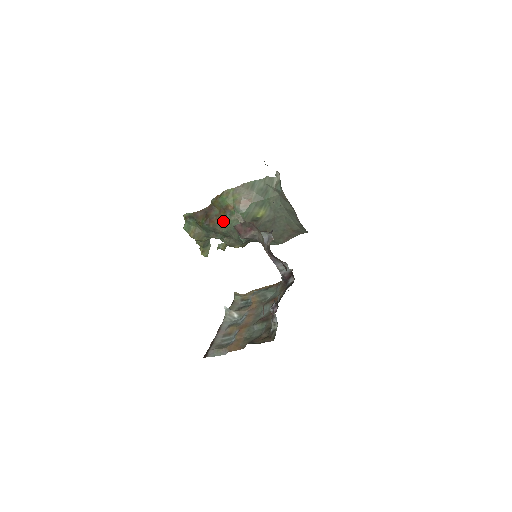
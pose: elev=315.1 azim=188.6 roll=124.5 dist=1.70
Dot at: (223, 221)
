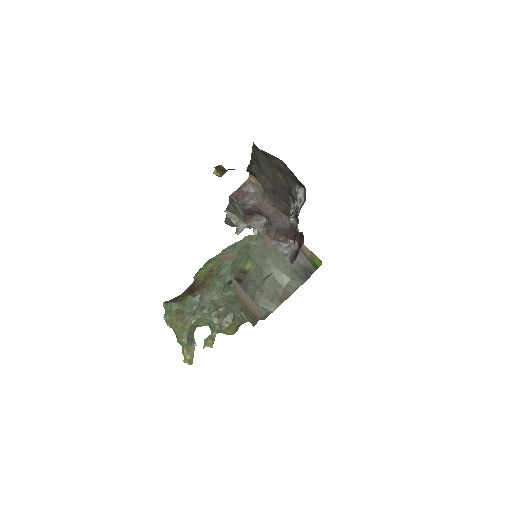
Dot at: (210, 283)
